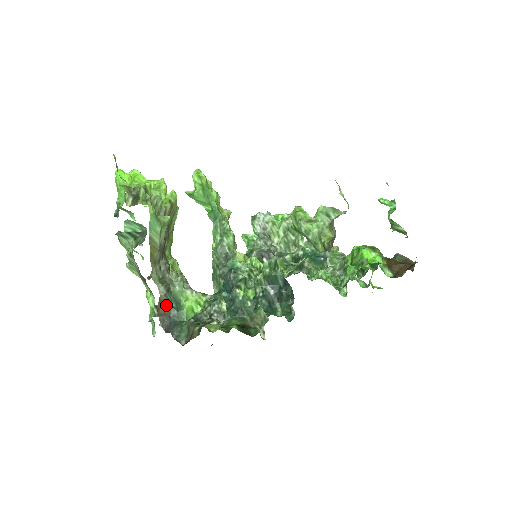
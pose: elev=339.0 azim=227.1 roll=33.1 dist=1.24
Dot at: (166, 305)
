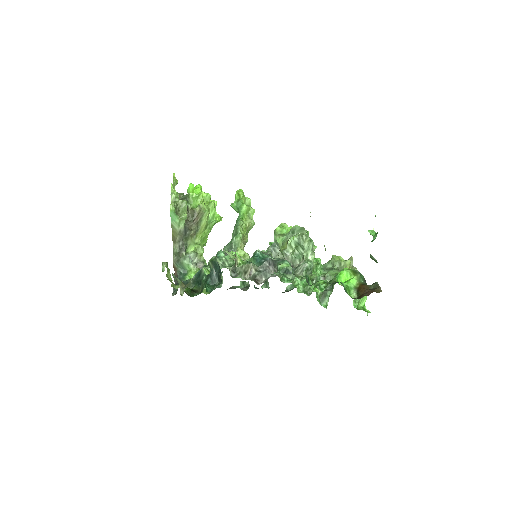
Dot at: (177, 270)
